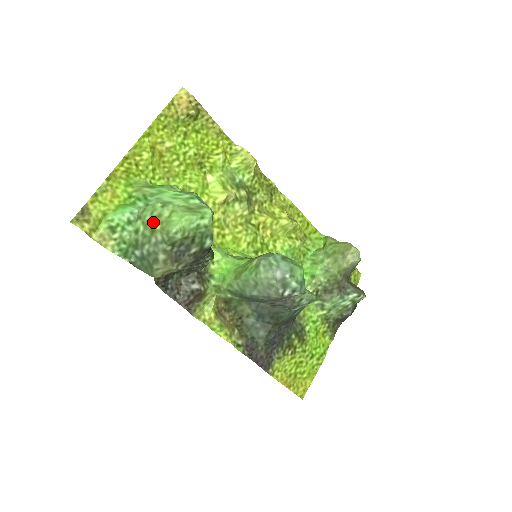
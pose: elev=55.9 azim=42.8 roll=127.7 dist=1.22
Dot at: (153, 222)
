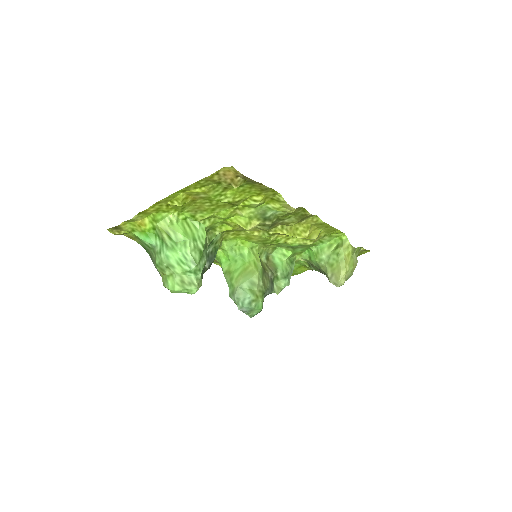
Dot at: (158, 269)
